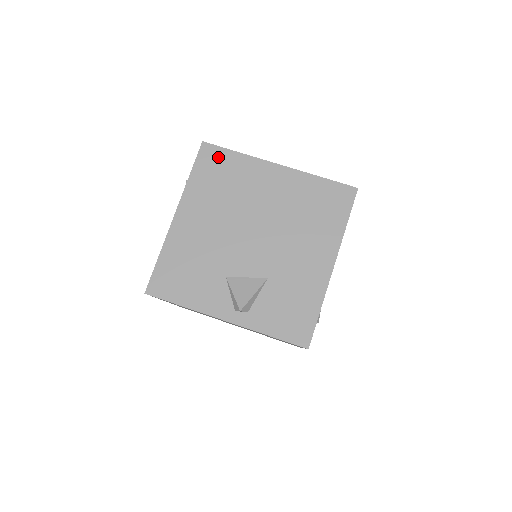
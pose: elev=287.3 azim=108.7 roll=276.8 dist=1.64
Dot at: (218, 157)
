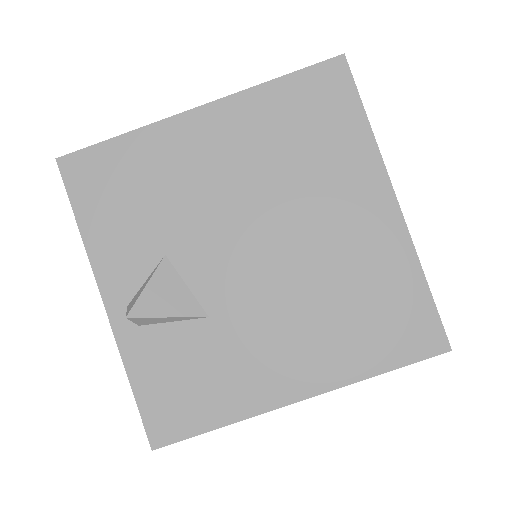
Dot at: (337, 98)
